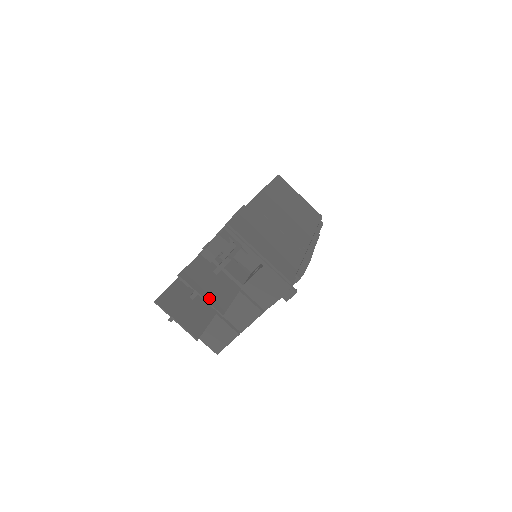
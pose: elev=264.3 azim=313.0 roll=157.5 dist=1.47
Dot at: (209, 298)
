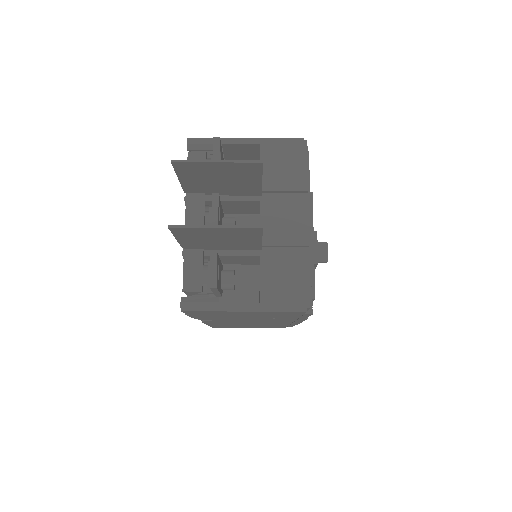
Dot at: (230, 164)
